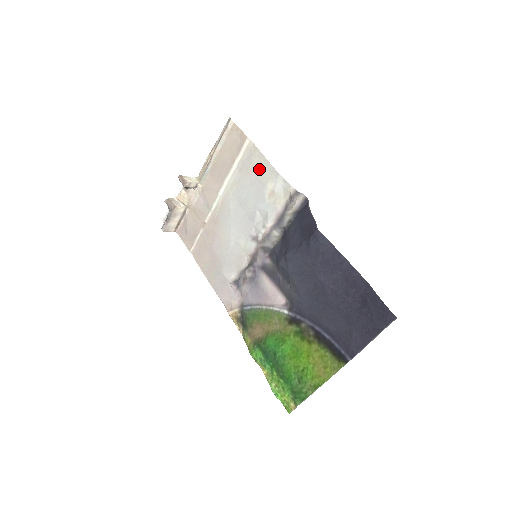
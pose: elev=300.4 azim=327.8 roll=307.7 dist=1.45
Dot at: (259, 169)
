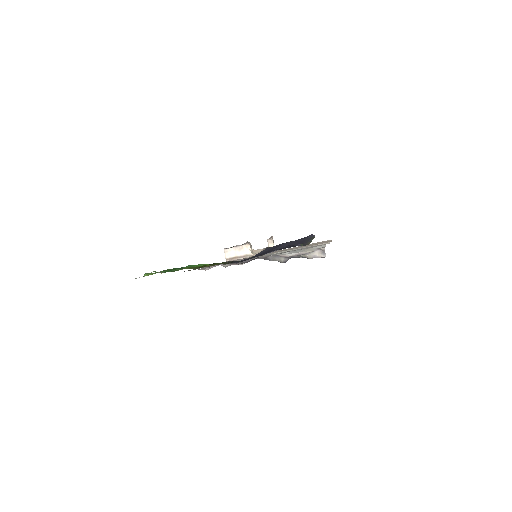
Dot at: occluded
